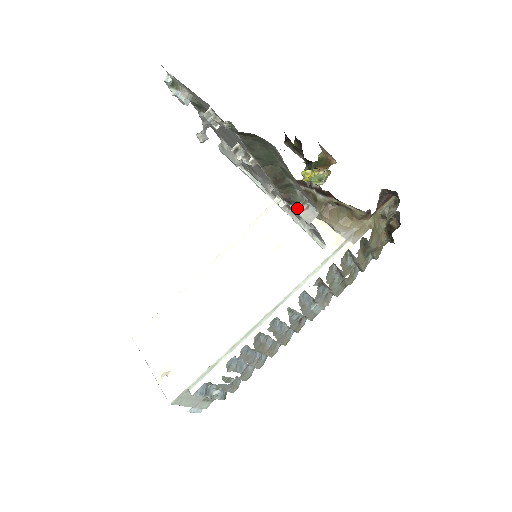
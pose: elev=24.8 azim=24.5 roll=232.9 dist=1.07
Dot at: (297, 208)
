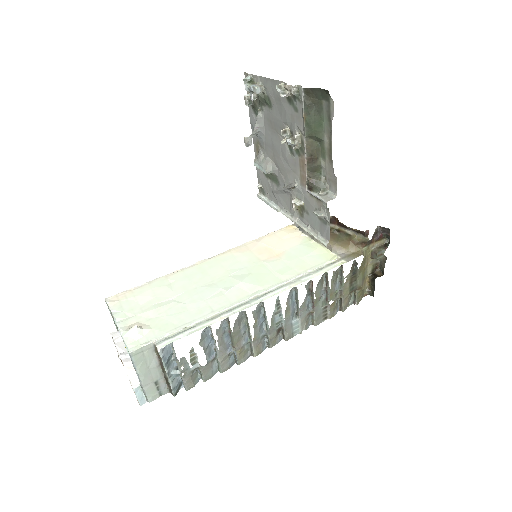
Dot at: (317, 193)
